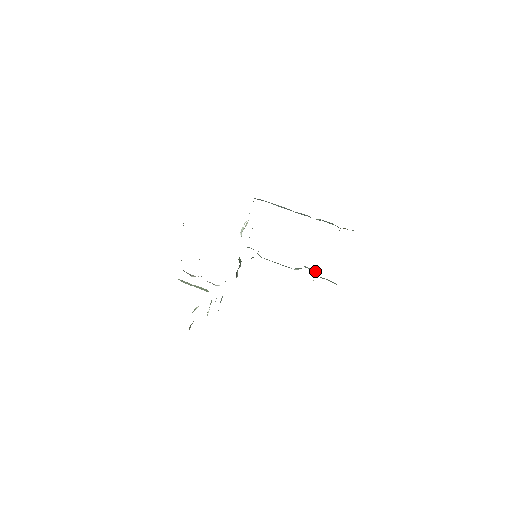
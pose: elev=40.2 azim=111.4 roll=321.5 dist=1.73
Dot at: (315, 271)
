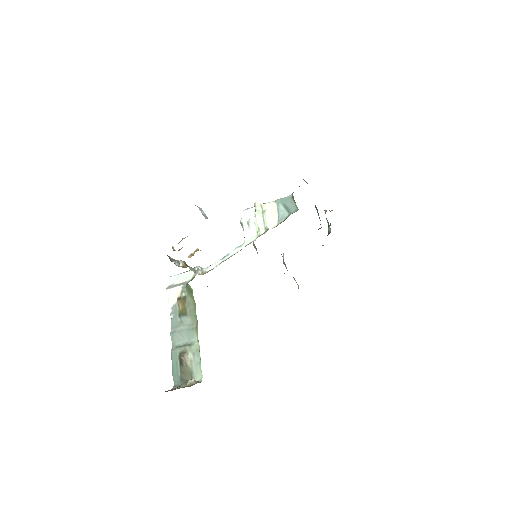
Dot at: occluded
